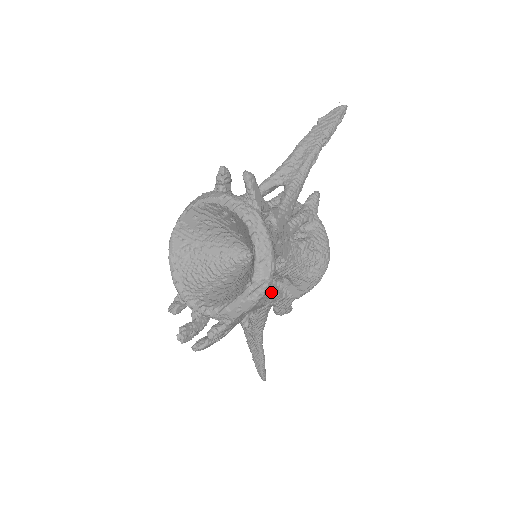
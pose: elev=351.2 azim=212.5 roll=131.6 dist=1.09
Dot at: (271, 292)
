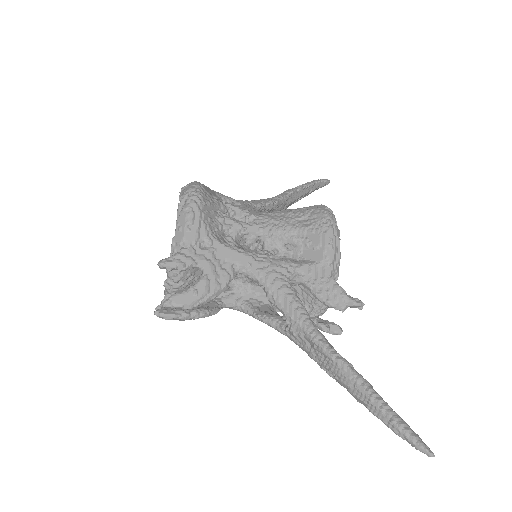
Dot at: (267, 254)
